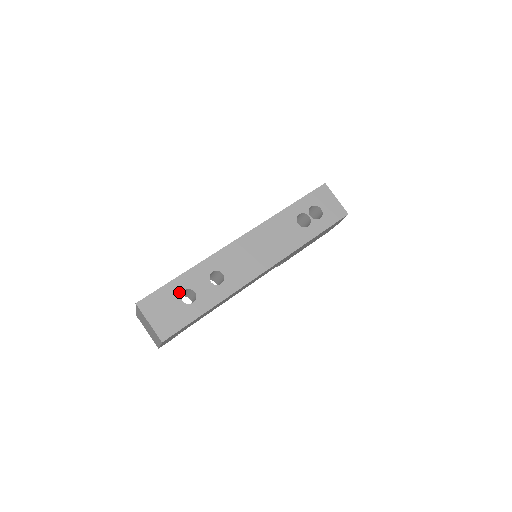
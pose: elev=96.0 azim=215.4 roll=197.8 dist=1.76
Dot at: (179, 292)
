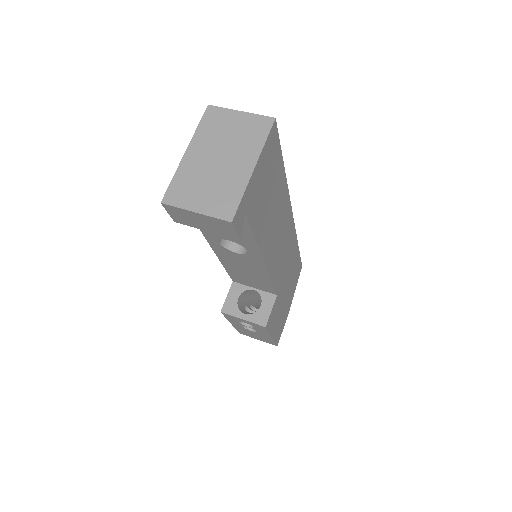
Dot at: occluded
